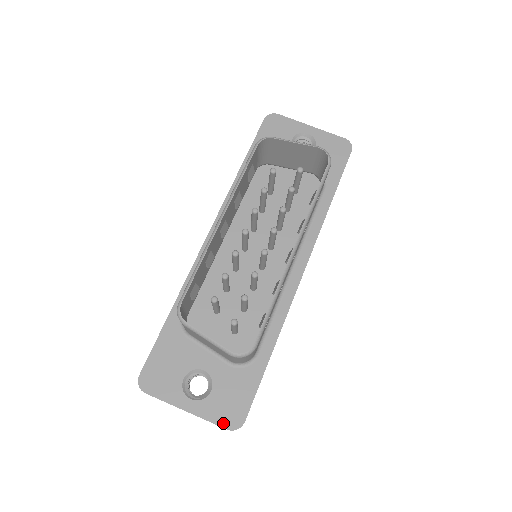
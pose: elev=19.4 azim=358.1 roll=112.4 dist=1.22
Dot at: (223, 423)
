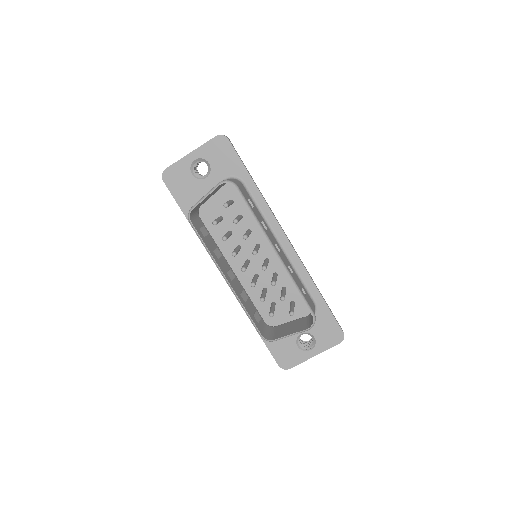
Dot at: (335, 343)
